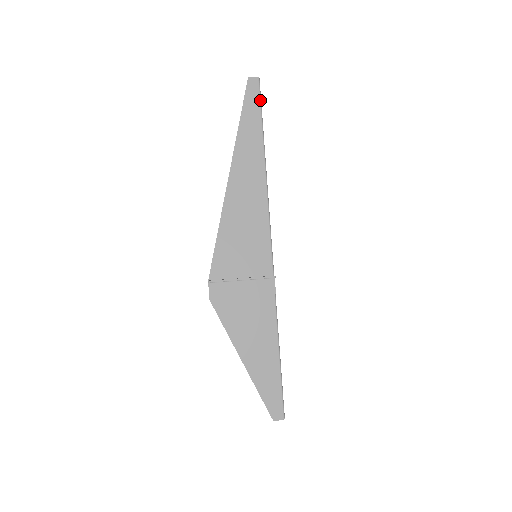
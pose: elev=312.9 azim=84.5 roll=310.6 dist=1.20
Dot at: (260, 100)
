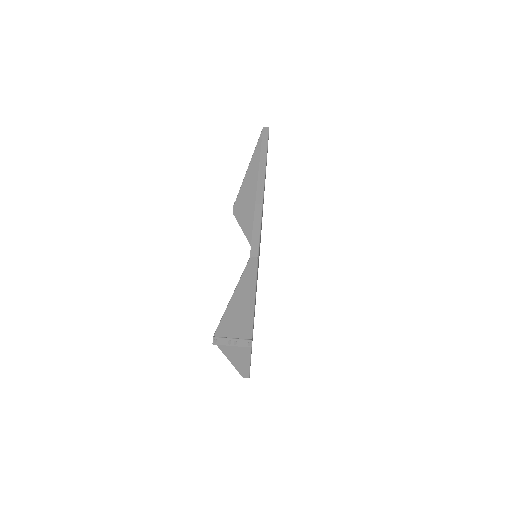
Dot at: (257, 270)
